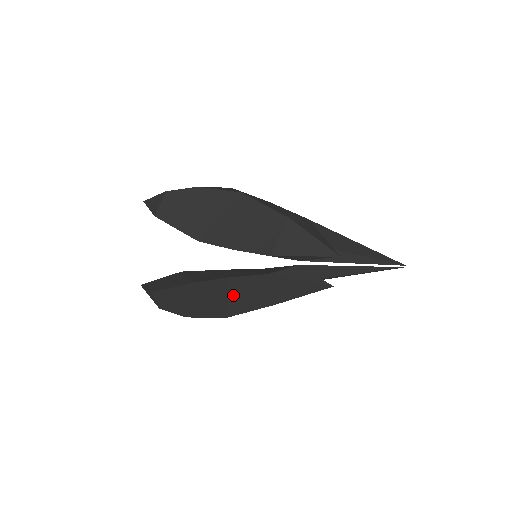
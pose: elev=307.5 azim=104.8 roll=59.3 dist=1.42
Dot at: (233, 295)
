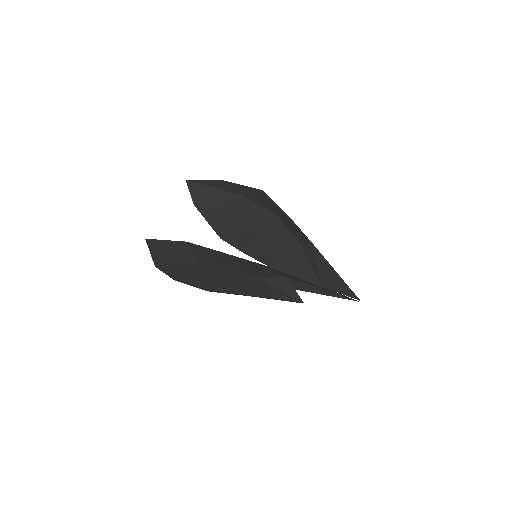
Dot at: (223, 281)
